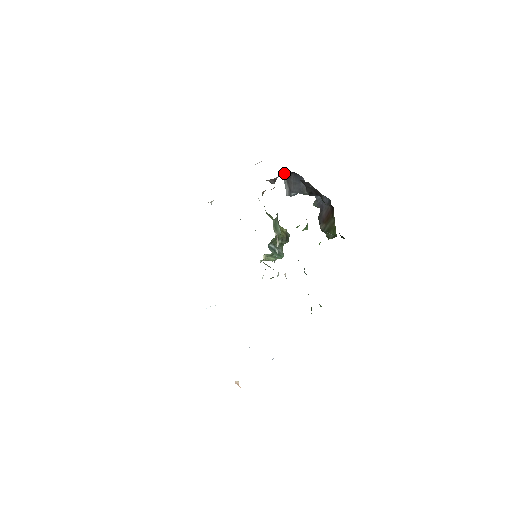
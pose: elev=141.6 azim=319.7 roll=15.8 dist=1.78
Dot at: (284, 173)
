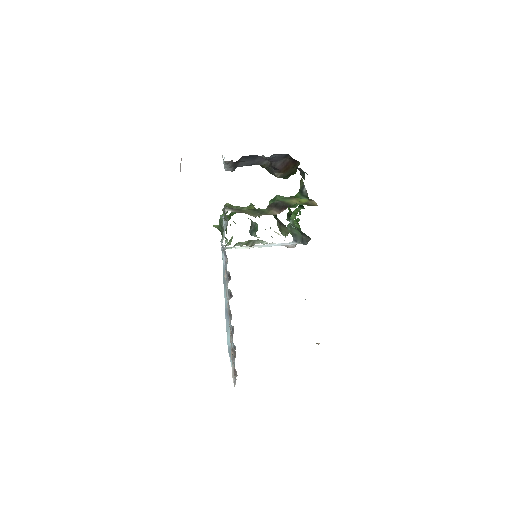
Dot at: (231, 162)
